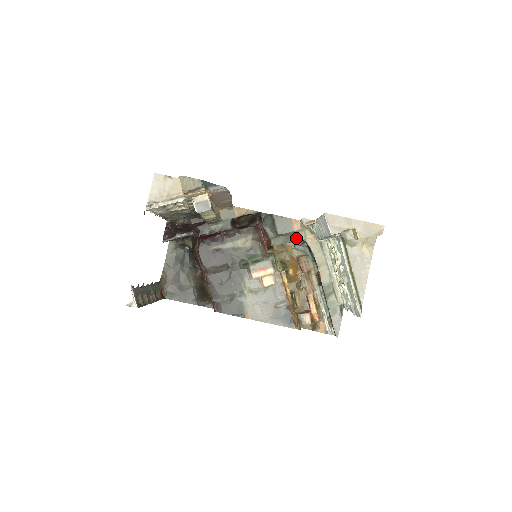
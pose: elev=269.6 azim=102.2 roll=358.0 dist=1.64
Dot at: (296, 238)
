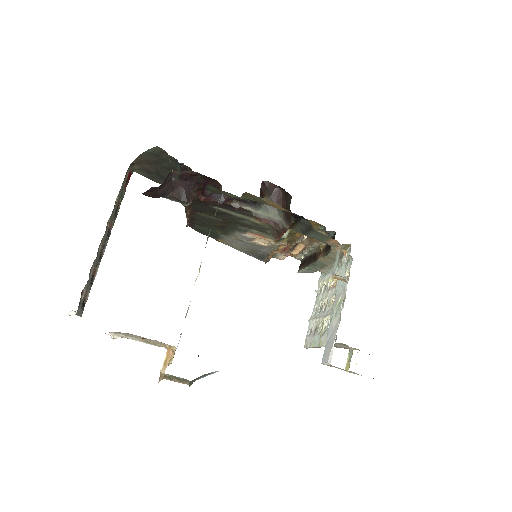
Dot at: (323, 242)
